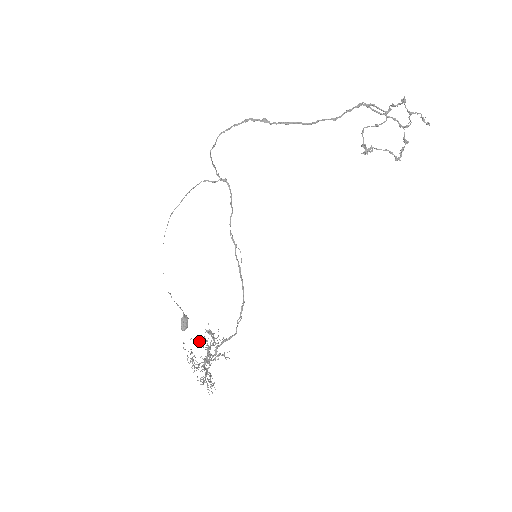
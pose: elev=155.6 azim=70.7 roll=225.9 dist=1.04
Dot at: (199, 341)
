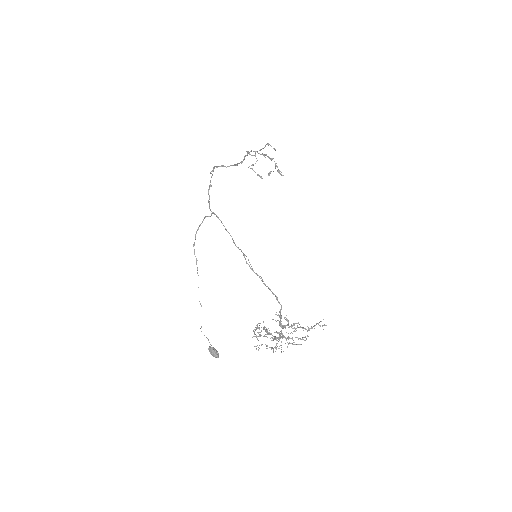
Dot at: (260, 334)
